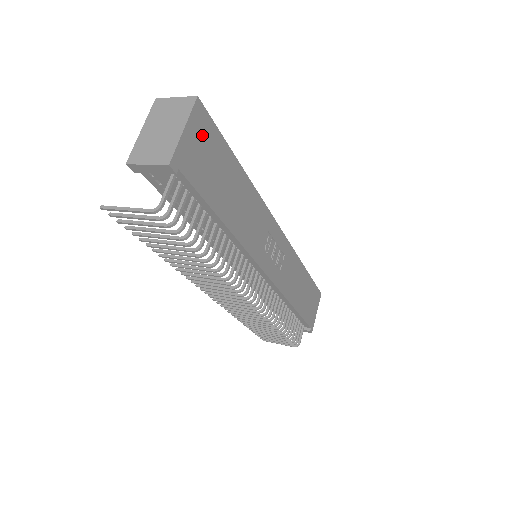
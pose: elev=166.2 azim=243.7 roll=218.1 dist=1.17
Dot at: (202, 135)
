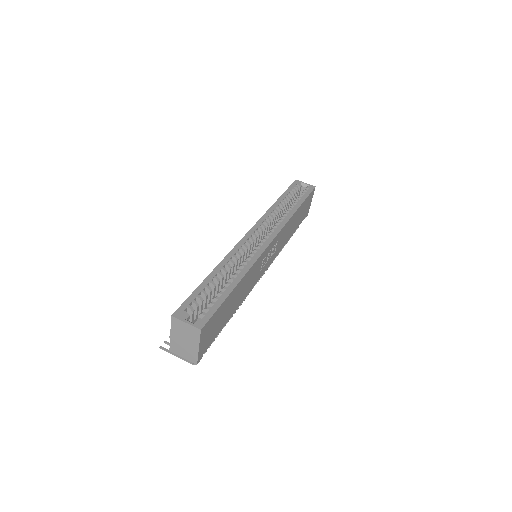
Dot at: (209, 329)
